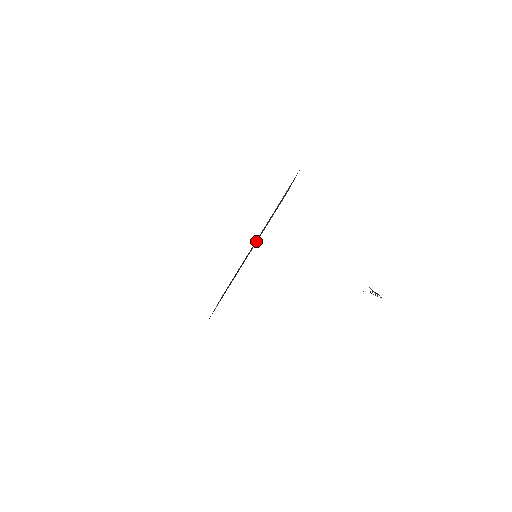
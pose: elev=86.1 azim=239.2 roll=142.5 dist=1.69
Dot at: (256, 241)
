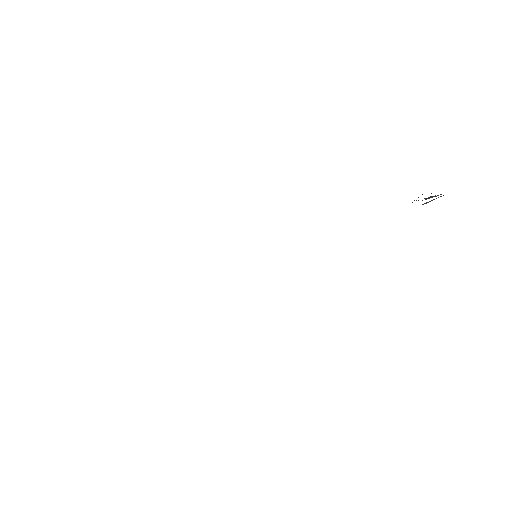
Dot at: occluded
